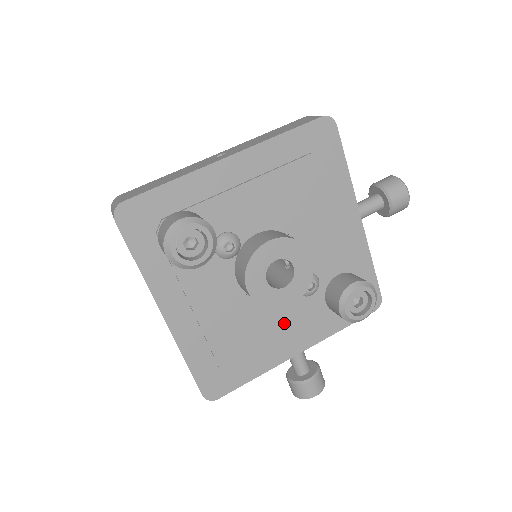
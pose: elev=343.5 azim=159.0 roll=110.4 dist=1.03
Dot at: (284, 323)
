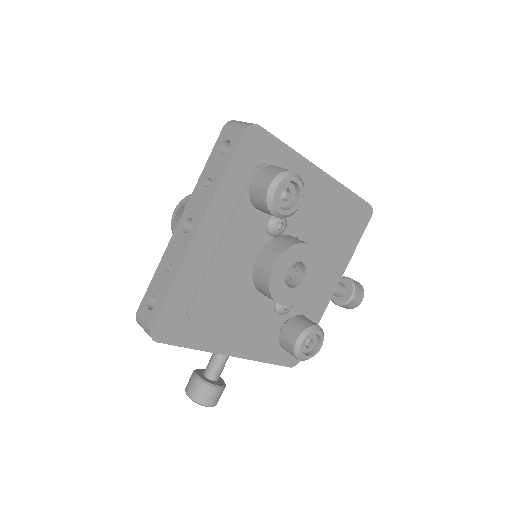
Dot at: (249, 320)
